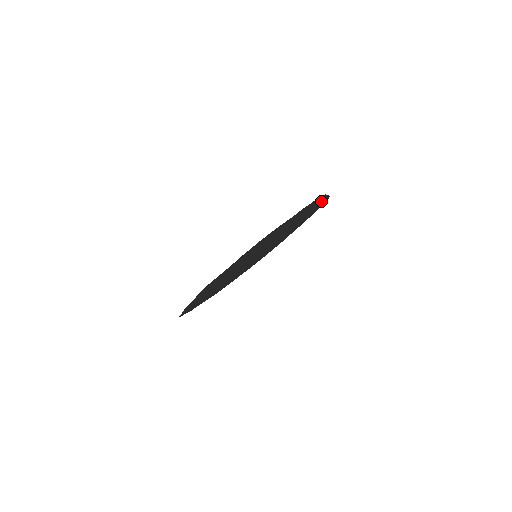
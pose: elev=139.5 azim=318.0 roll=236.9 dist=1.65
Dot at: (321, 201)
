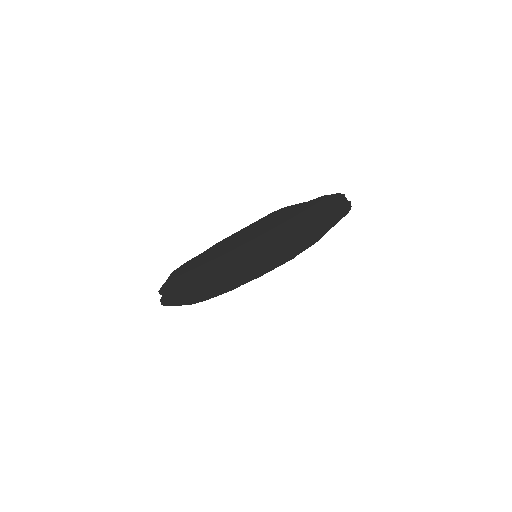
Dot at: (320, 235)
